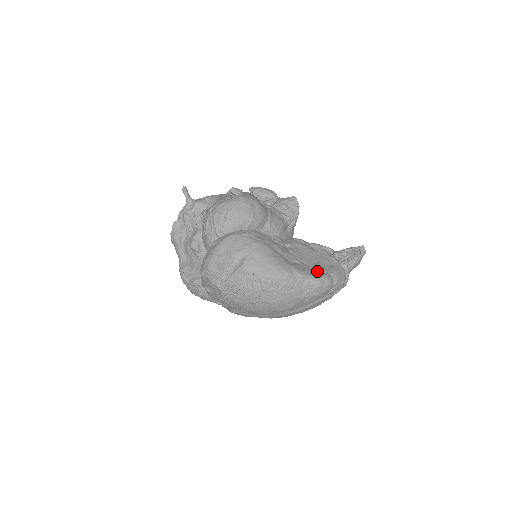
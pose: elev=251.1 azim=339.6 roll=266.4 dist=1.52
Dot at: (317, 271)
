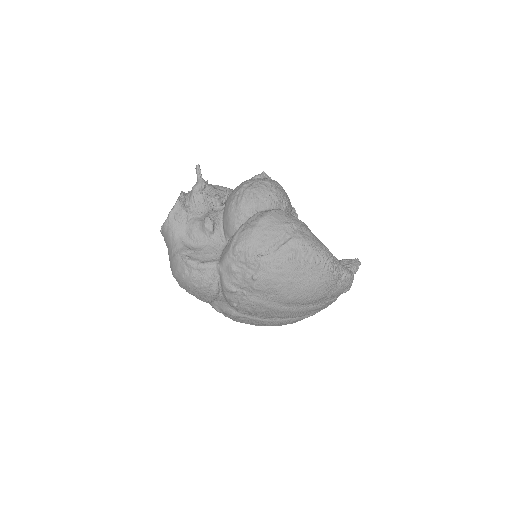
Dot at: occluded
